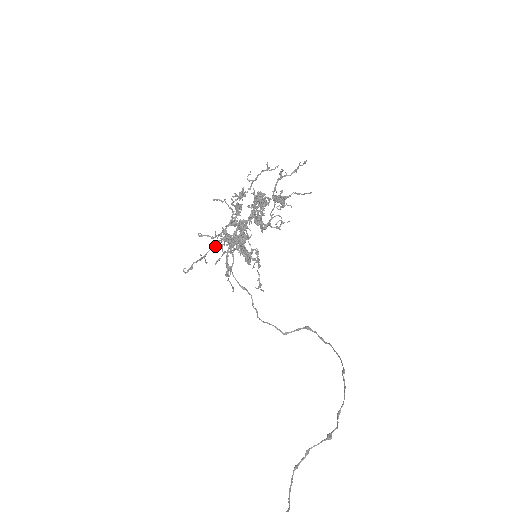
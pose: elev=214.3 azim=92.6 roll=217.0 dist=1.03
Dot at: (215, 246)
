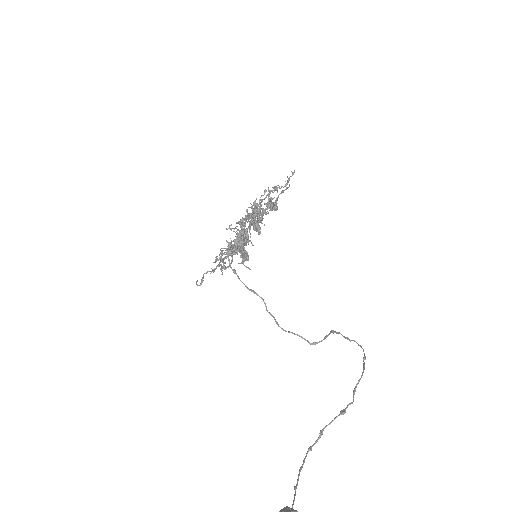
Dot at: (219, 255)
